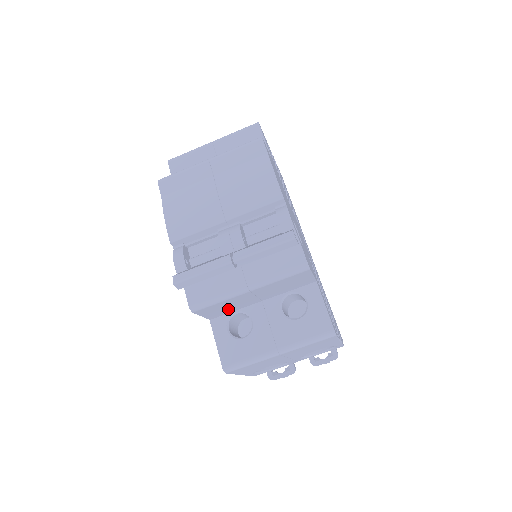
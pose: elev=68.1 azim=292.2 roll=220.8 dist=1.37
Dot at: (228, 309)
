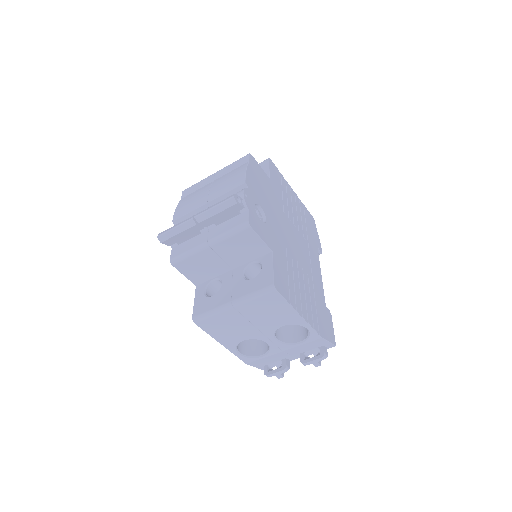
Dot at: (205, 273)
